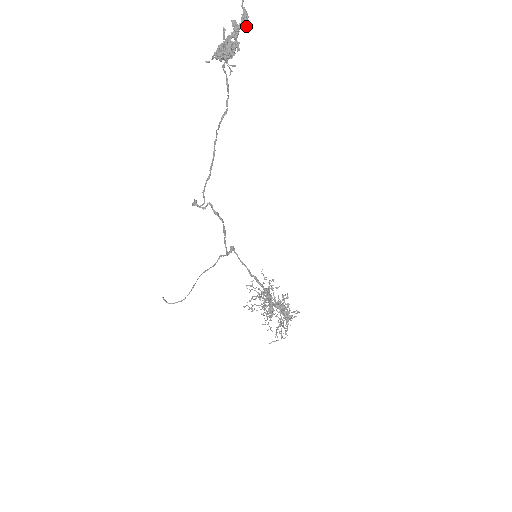
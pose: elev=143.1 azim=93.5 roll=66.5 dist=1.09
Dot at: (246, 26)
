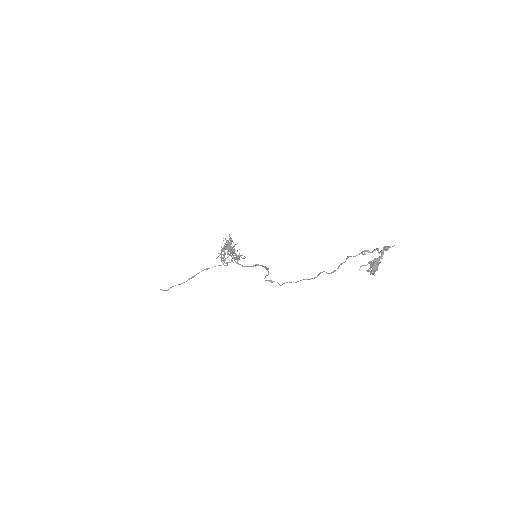
Dot at: occluded
